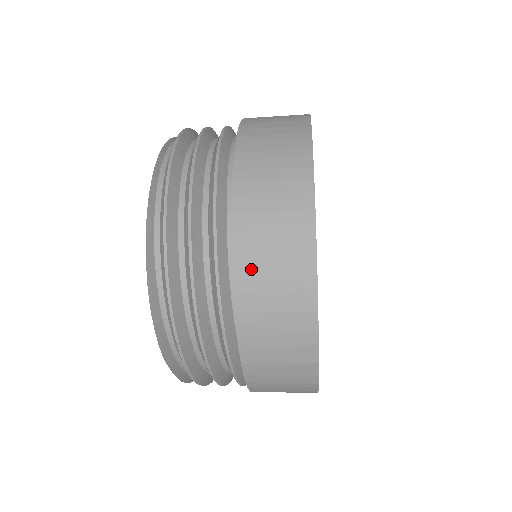
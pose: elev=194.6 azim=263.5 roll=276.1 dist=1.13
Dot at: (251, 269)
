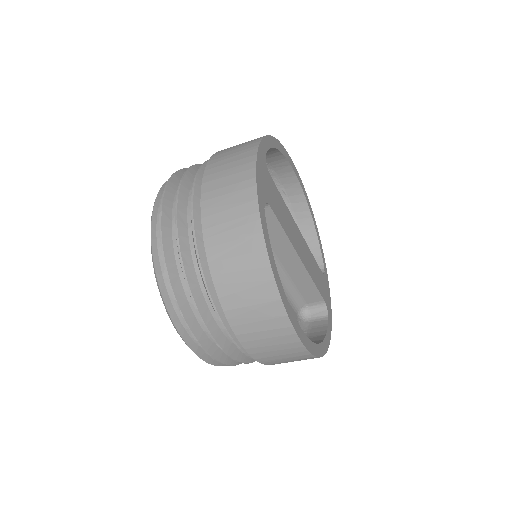
Dot at: (215, 228)
